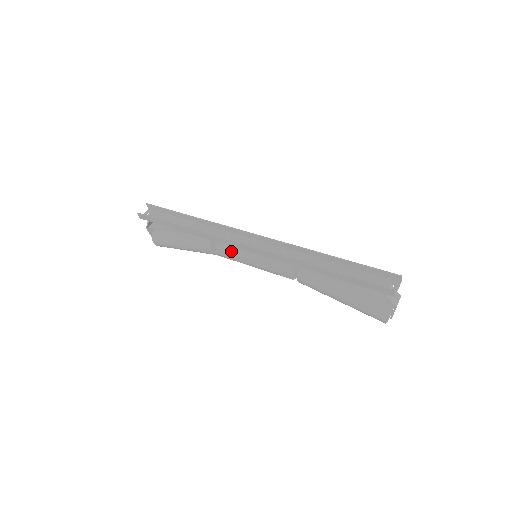
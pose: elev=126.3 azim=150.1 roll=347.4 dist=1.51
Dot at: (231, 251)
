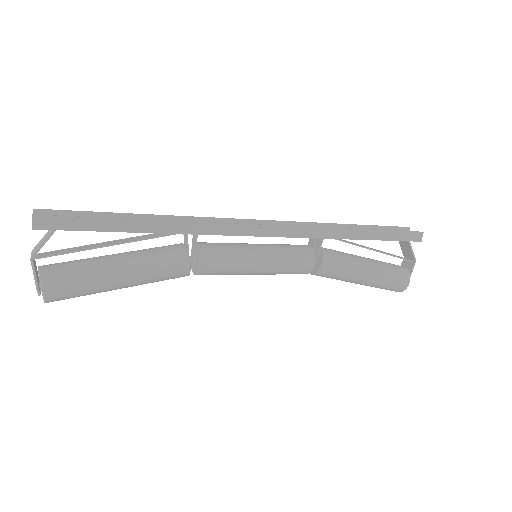
Dot at: (227, 252)
